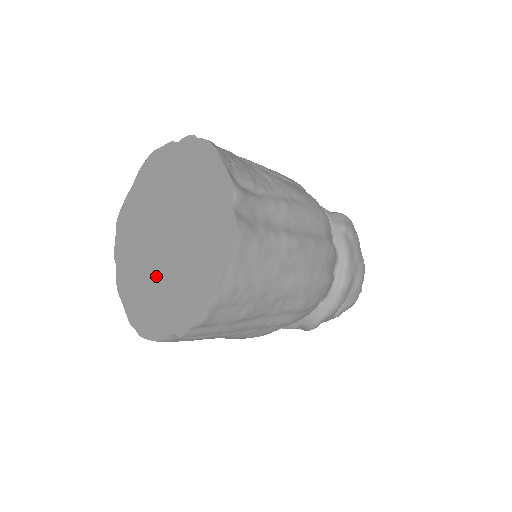
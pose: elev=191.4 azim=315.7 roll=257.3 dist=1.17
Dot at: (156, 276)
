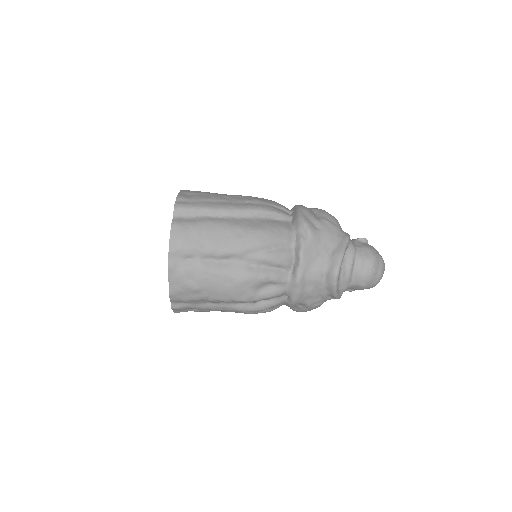
Dot at: occluded
